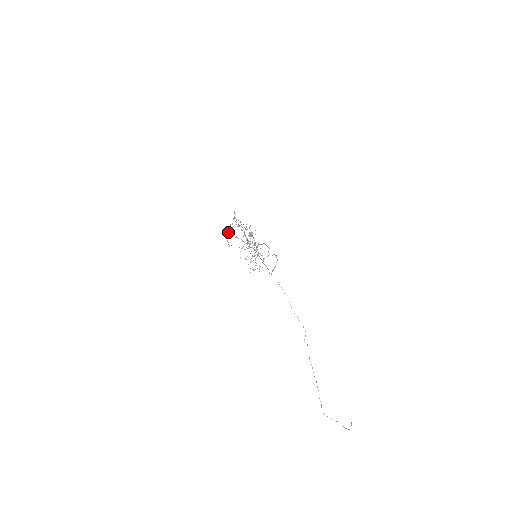
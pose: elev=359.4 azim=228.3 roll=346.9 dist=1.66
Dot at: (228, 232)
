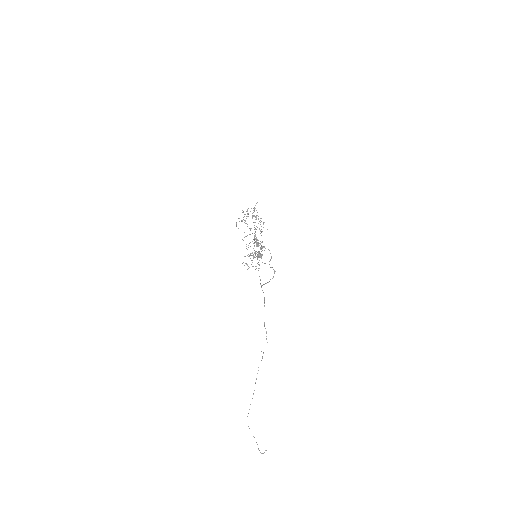
Dot at: occluded
